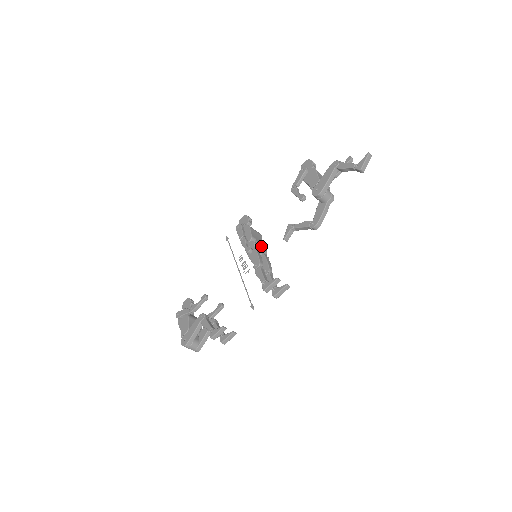
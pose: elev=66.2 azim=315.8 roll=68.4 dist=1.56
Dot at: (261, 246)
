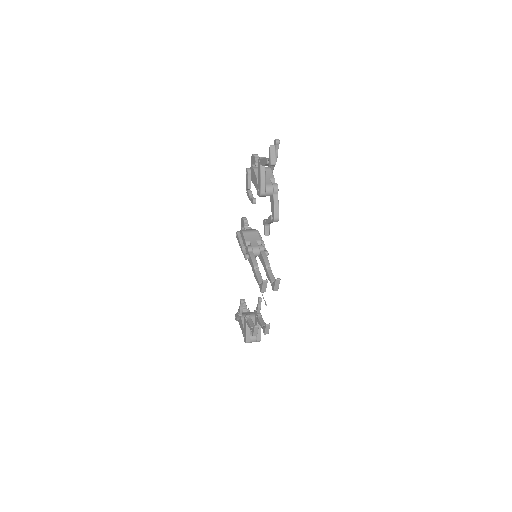
Dot at: (256, 246)
